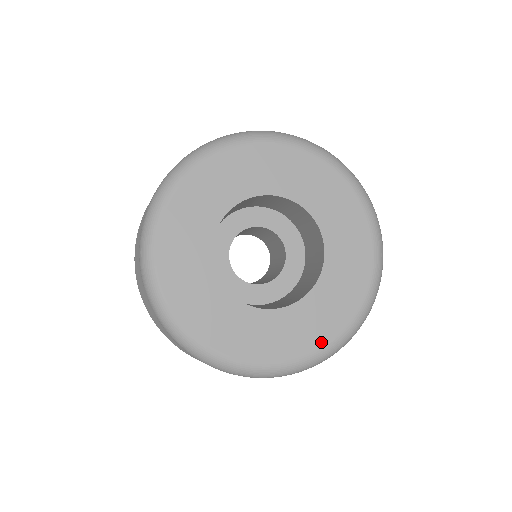
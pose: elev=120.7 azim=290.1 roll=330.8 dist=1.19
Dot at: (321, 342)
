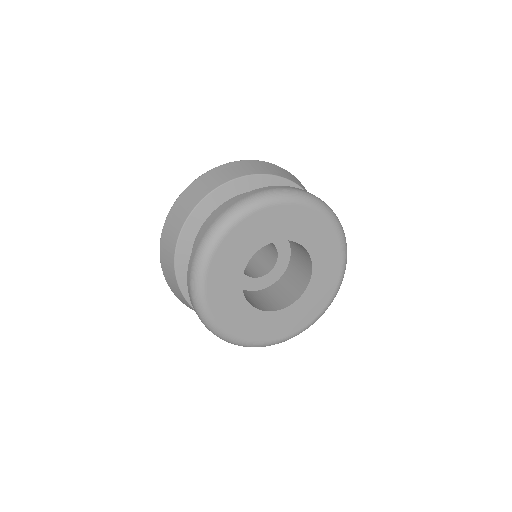
Dot at: (330, 294)
